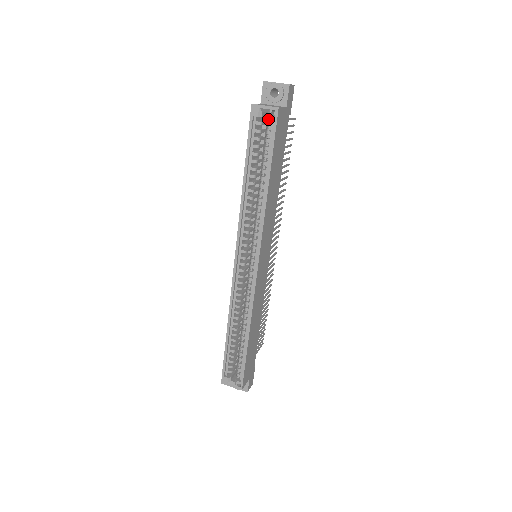
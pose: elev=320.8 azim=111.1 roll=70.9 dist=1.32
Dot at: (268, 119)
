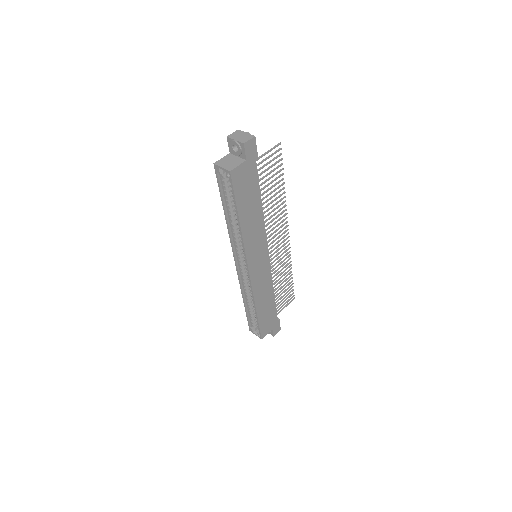
Dot at: (228, 175)
